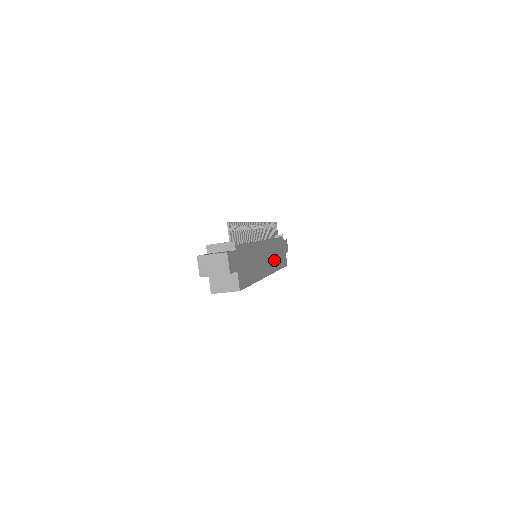
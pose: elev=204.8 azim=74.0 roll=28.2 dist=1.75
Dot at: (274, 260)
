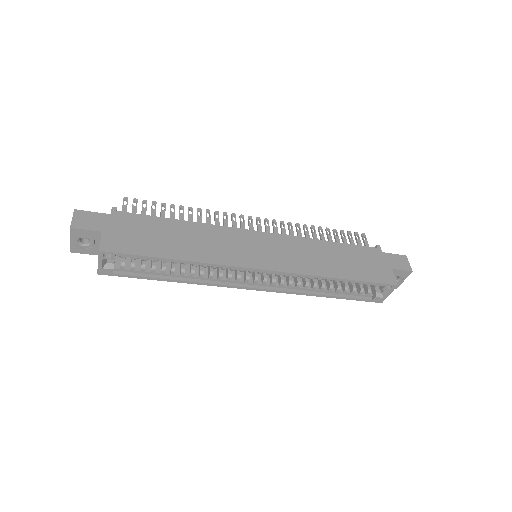
Dot at: (307, 261)
